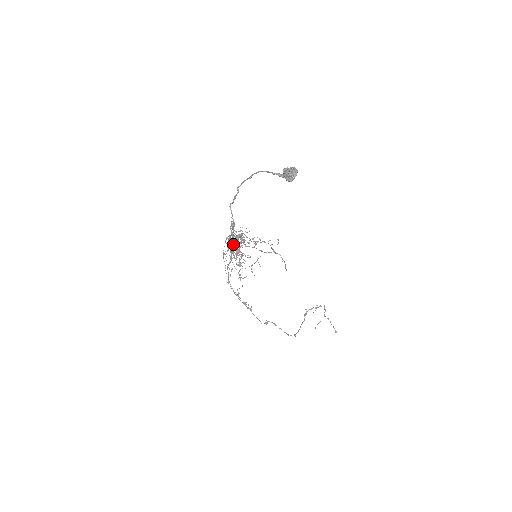
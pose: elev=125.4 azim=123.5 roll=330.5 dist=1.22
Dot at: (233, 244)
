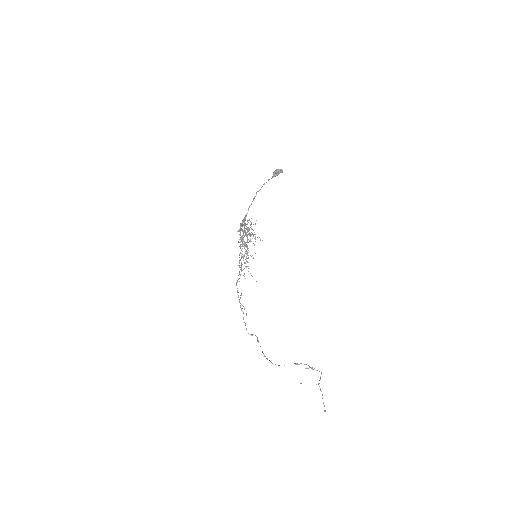
Dot at: (240, 233)
